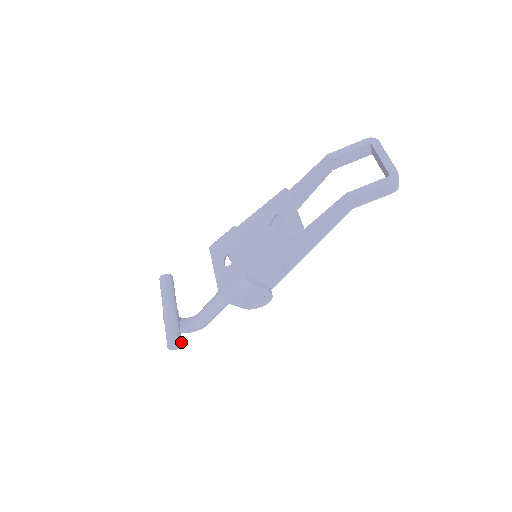
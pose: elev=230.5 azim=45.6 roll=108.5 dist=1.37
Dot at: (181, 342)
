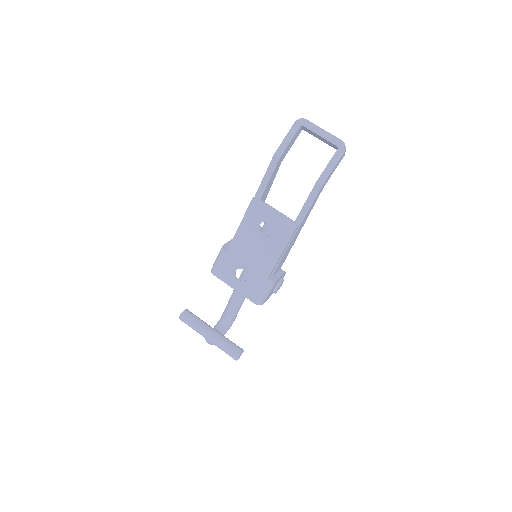
Dot at: (242, 349)
